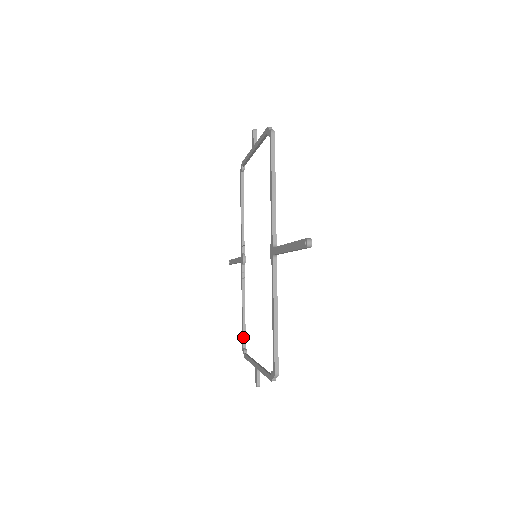
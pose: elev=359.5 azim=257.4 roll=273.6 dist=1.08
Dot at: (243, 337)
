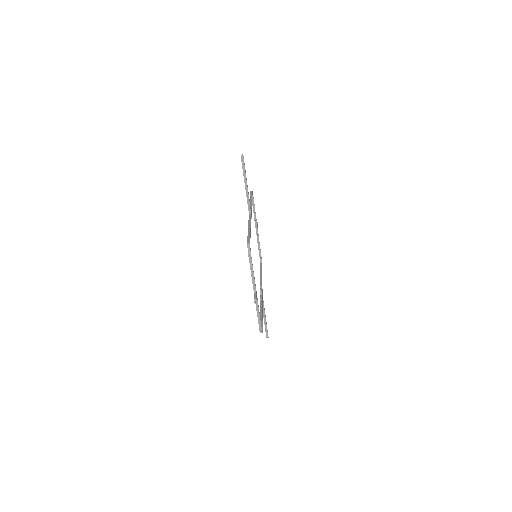
Dot at: occluded
